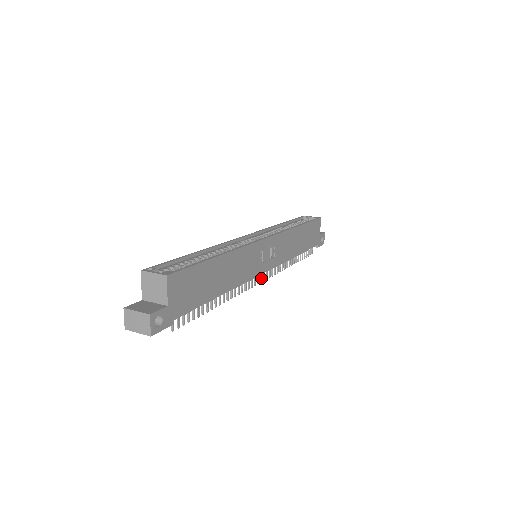
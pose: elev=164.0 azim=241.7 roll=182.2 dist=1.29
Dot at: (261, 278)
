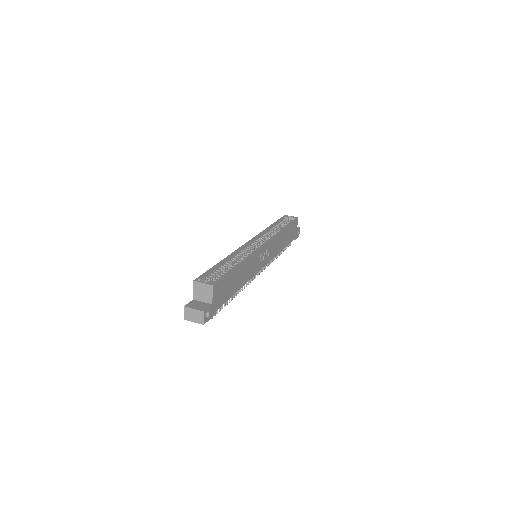
Dot at: (259, 272)
